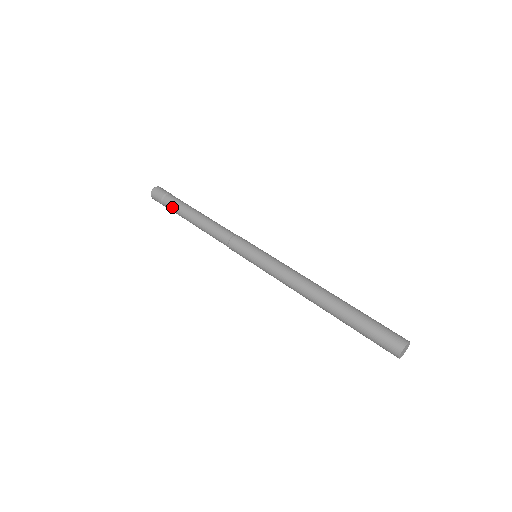
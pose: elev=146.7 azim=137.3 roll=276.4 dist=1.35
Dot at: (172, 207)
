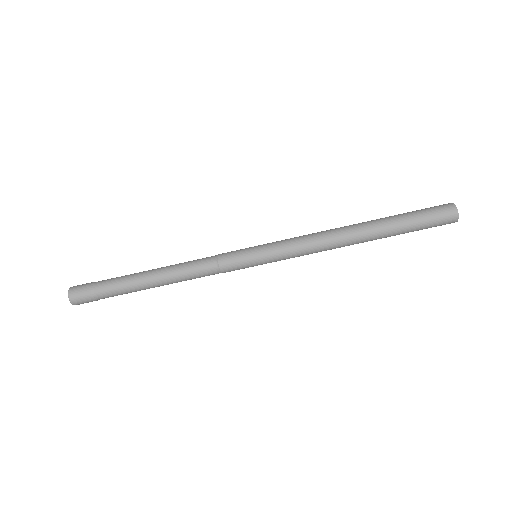
Dot at: (114, 291)
